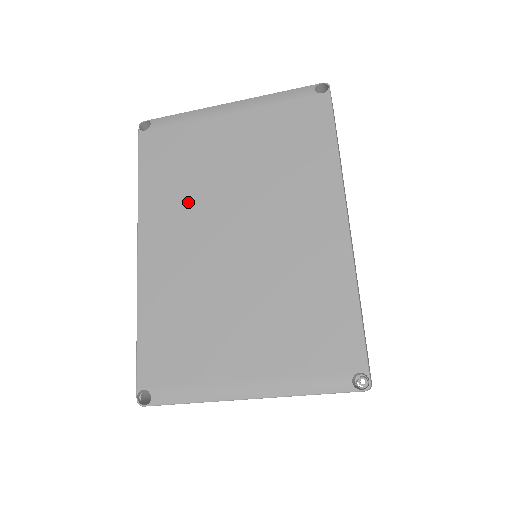
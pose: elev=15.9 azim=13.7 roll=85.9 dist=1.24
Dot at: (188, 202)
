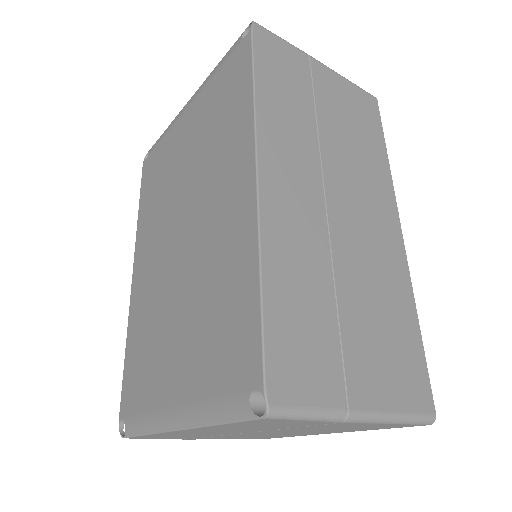
Dot at: (159, 215)
